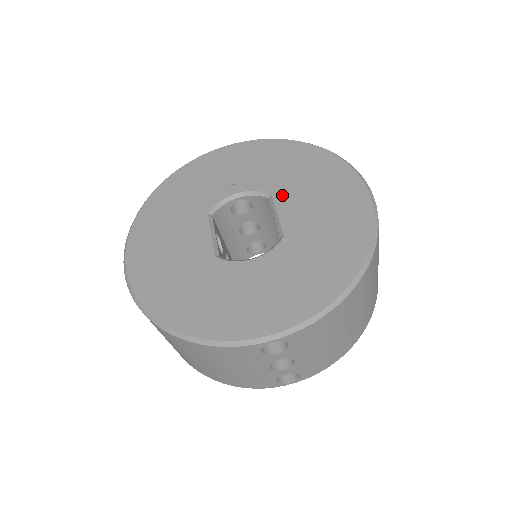
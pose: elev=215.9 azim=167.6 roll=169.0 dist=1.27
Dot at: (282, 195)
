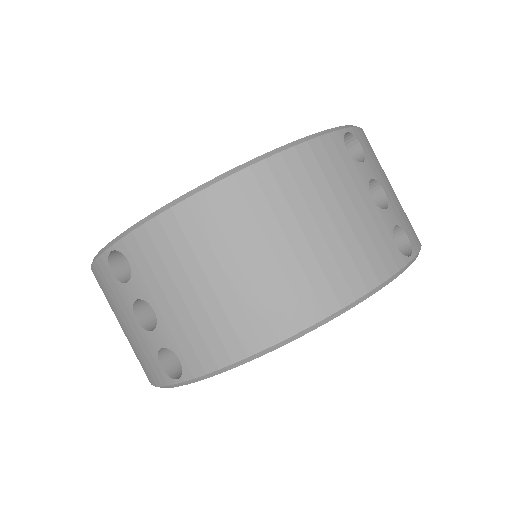
Dot at: occluded
